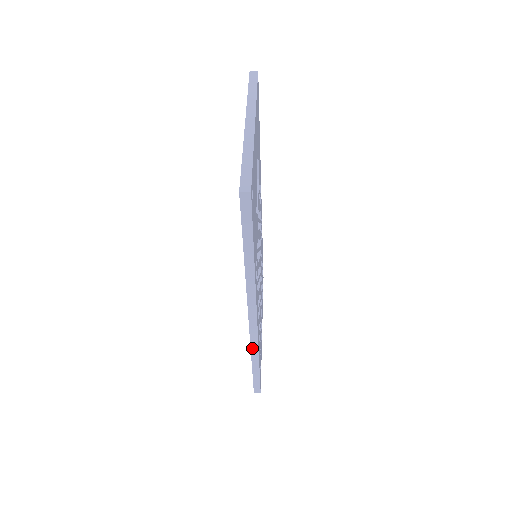
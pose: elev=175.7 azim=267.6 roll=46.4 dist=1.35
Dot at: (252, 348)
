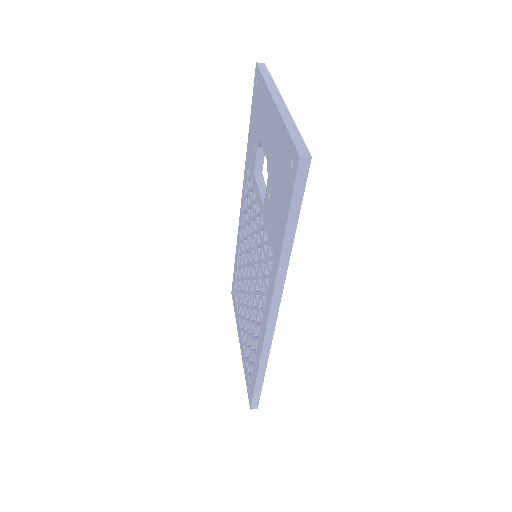
Dot at: (263, 352)
